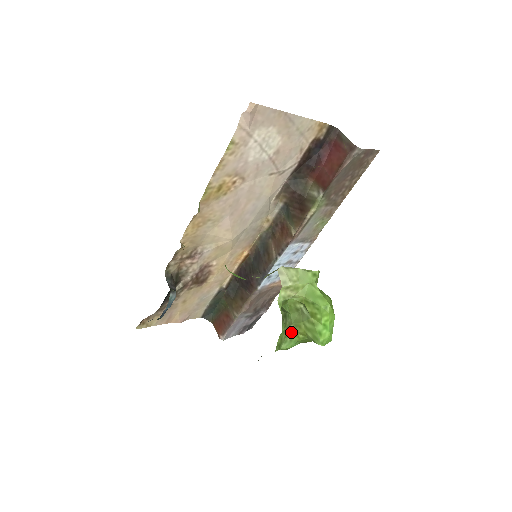
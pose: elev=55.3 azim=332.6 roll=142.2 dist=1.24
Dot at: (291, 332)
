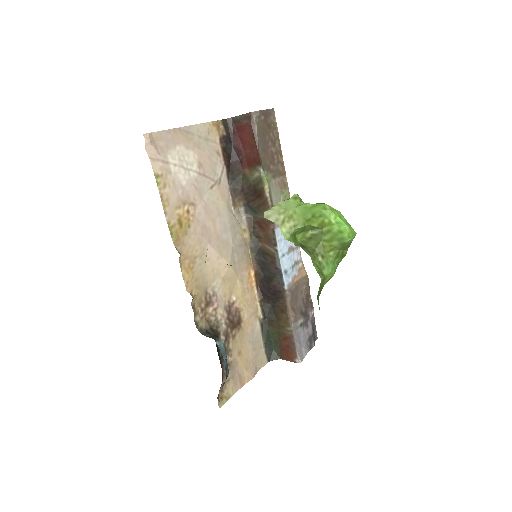
Dot at: (321, 257)
